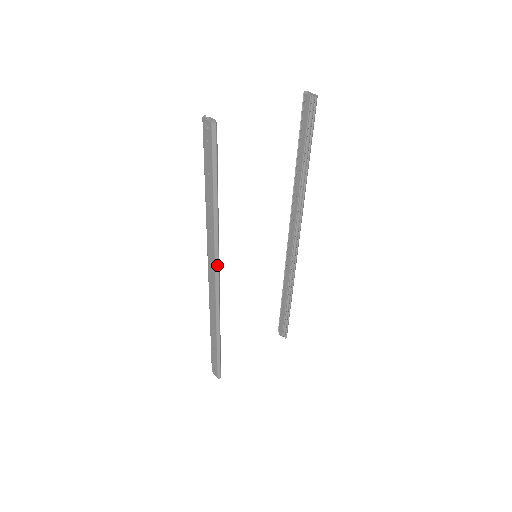
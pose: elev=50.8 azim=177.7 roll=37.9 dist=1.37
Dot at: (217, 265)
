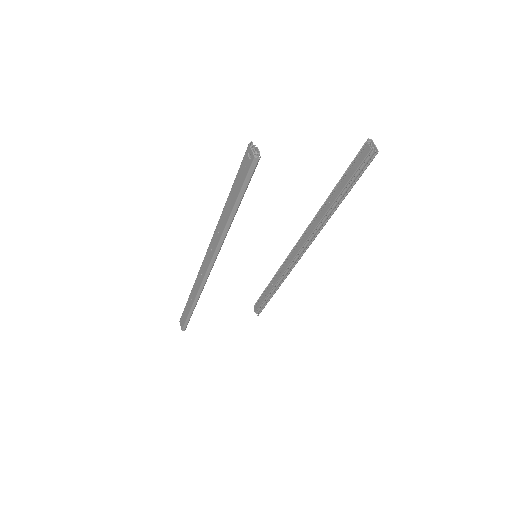
Dot at: (214, 260)
